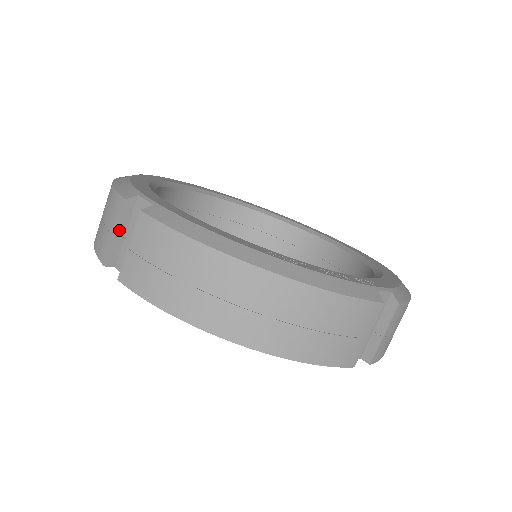
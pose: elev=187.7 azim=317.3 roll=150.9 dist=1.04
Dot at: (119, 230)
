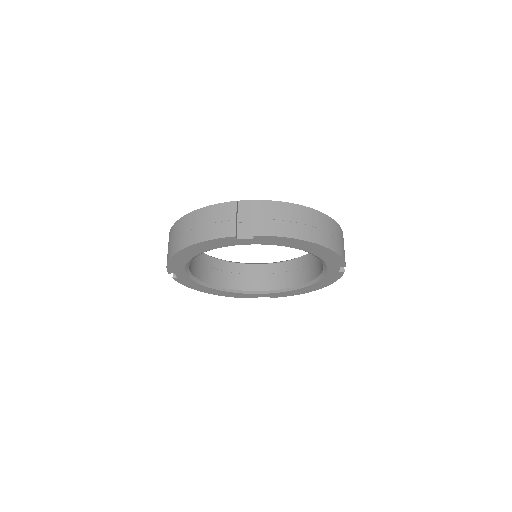
Dot at: occluded
